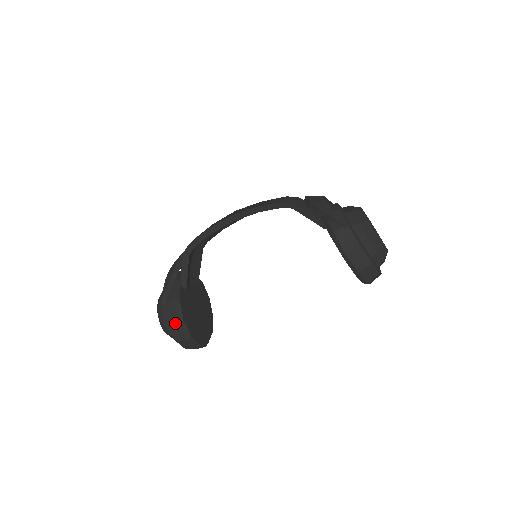
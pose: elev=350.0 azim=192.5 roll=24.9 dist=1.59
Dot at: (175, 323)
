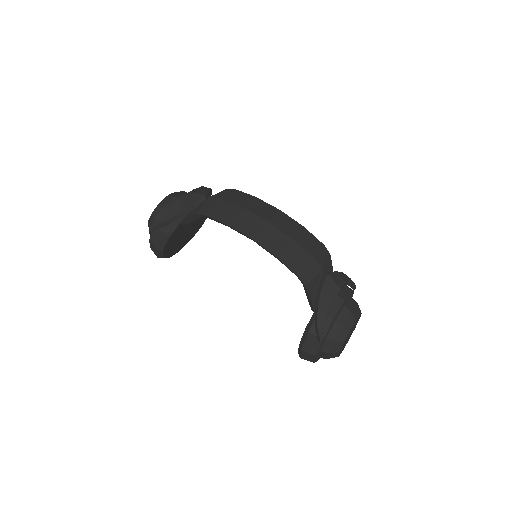
Dot at: (155, 247)
